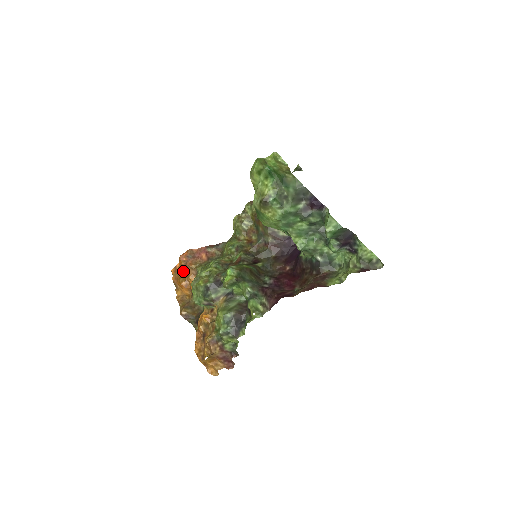
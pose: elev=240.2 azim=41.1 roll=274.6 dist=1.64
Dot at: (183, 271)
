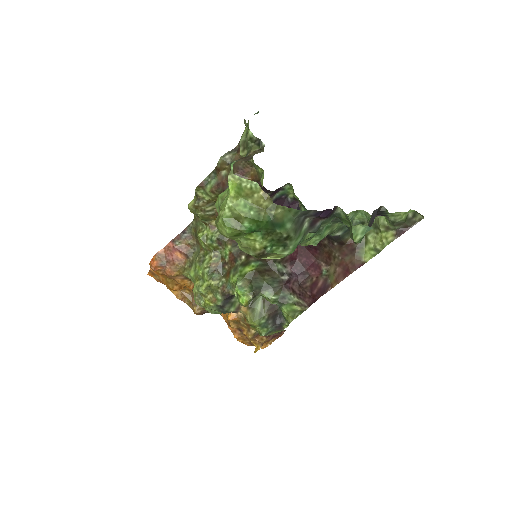
Dot at: (165, 277)
